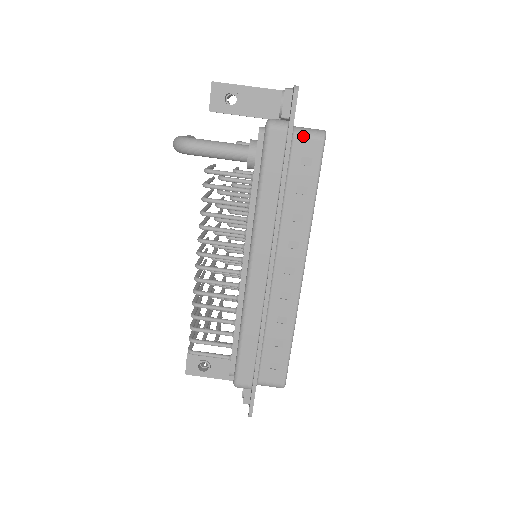
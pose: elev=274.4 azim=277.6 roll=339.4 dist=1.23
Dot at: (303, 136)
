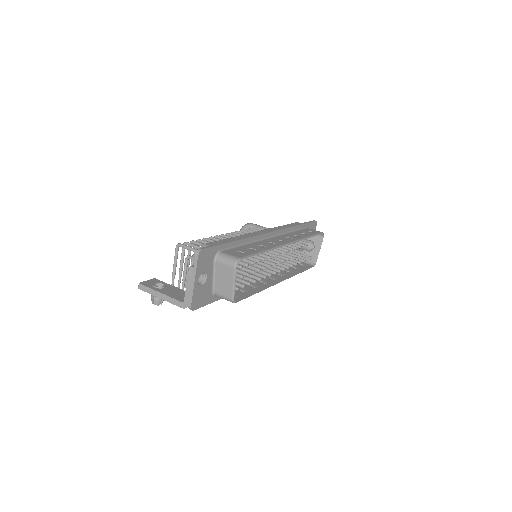
Dot at: (312, 229)
